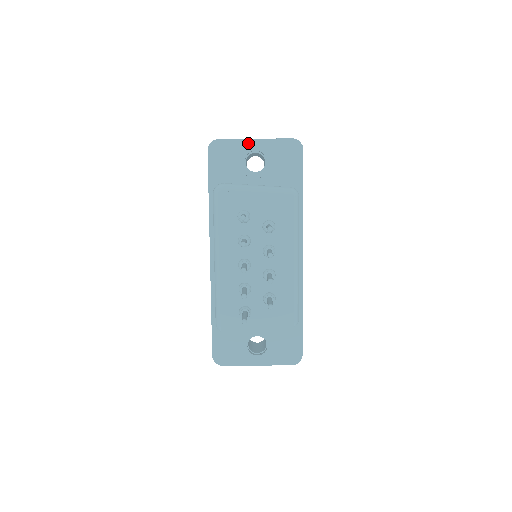
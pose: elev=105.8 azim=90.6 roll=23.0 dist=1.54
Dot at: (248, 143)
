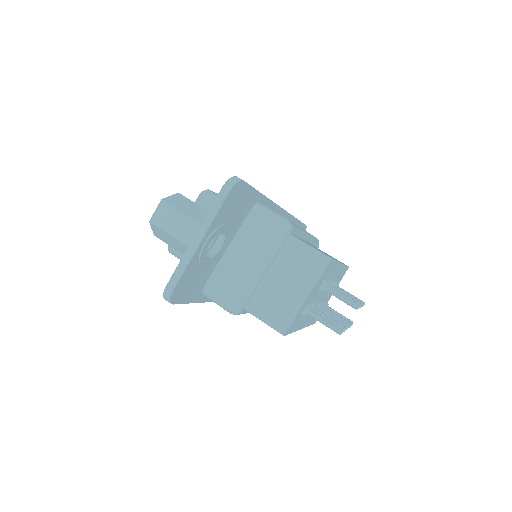
Dot at: (198, 252)
